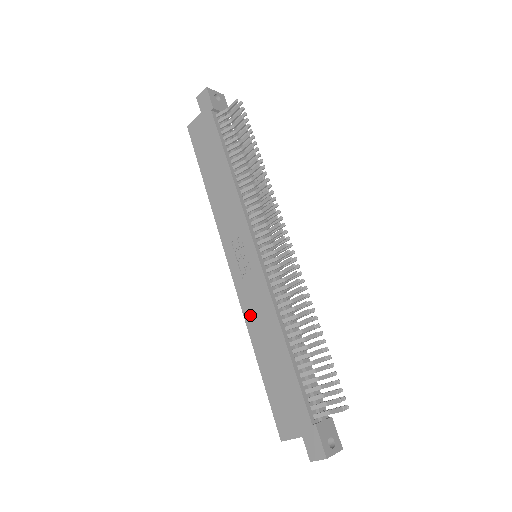
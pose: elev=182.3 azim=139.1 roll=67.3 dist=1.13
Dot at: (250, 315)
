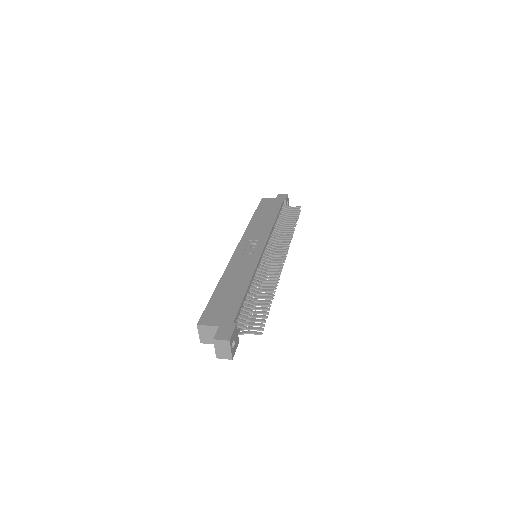
Dot at: (232, 268)
